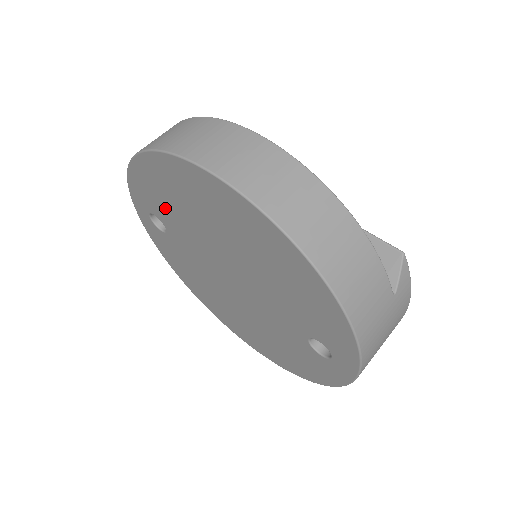
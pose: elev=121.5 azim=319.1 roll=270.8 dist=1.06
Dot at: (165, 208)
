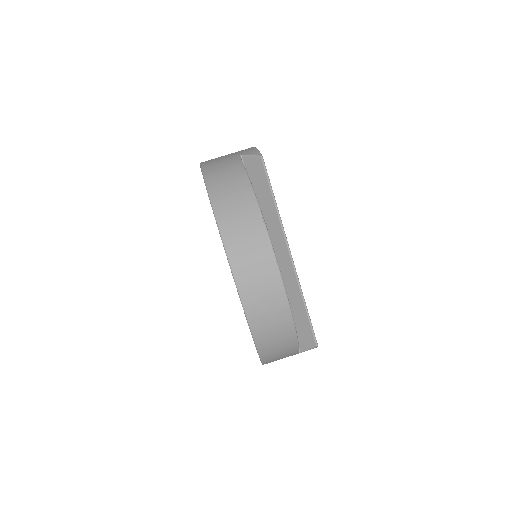
Dot at: occluded
